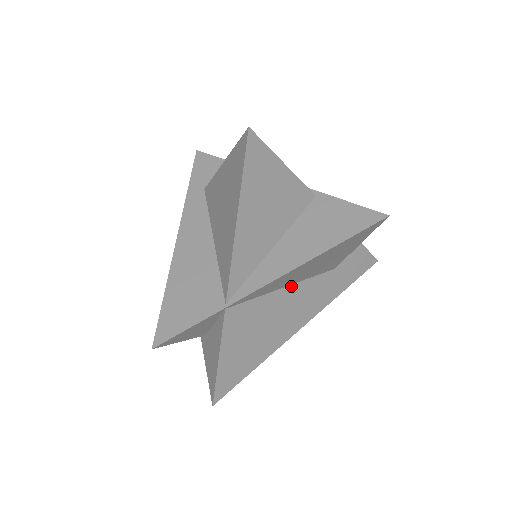
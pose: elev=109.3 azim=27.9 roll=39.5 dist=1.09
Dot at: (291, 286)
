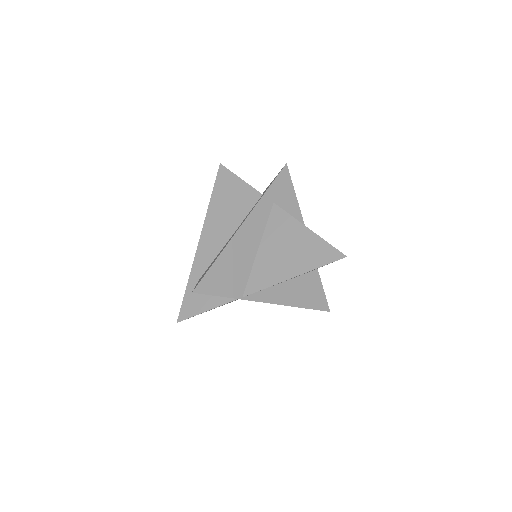
Dot at: occluded
